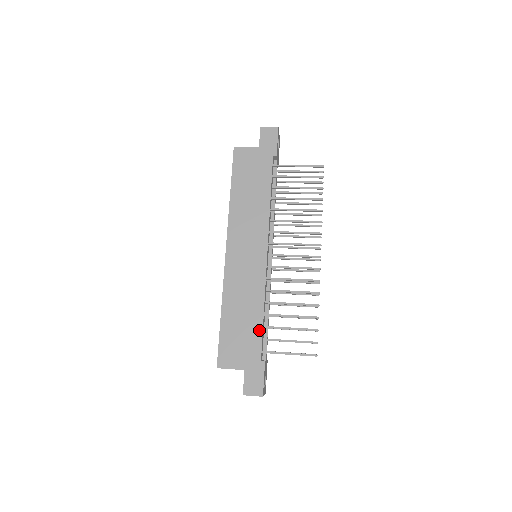
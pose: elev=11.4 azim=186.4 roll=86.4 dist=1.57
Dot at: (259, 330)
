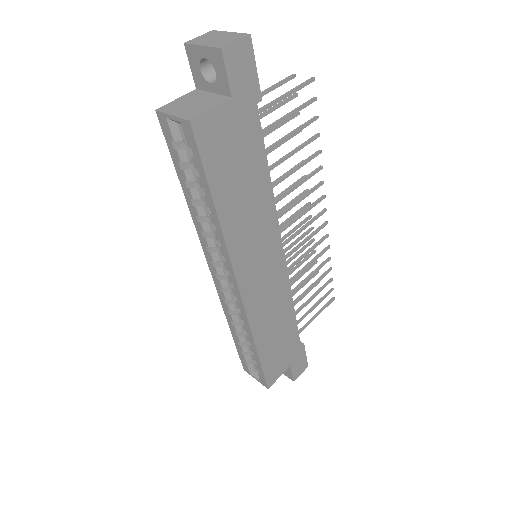
Dot at: (294, 328)
